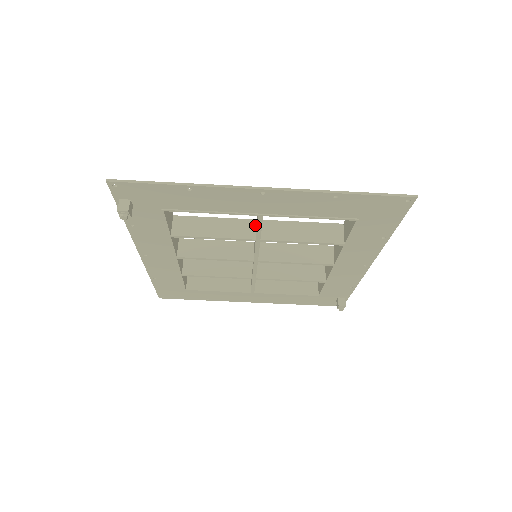
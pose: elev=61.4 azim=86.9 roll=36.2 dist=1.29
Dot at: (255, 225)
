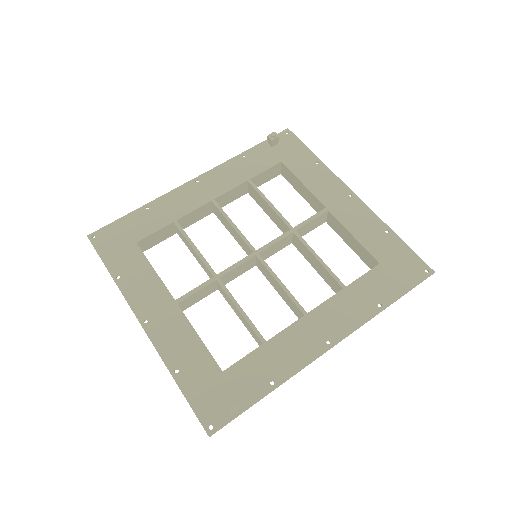
Dot at: occluded
